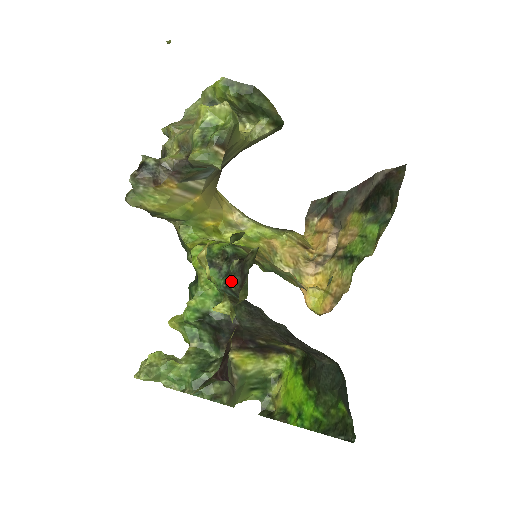
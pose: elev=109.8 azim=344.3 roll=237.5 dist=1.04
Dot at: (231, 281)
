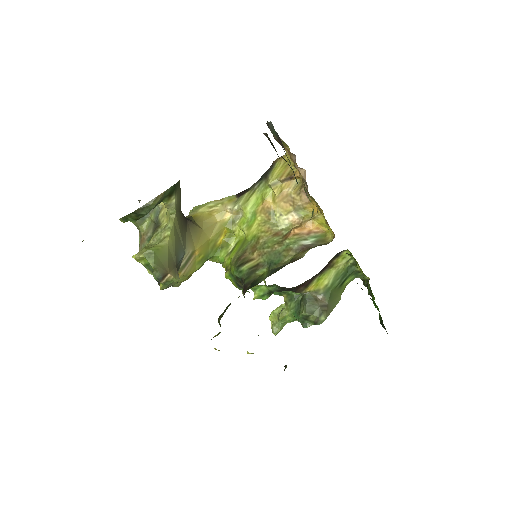
Dot at: occluded
